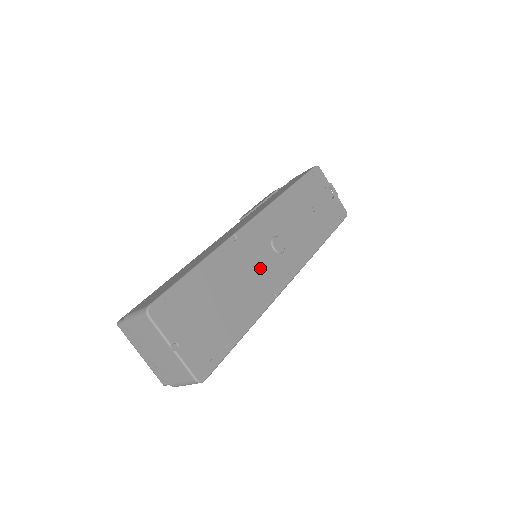
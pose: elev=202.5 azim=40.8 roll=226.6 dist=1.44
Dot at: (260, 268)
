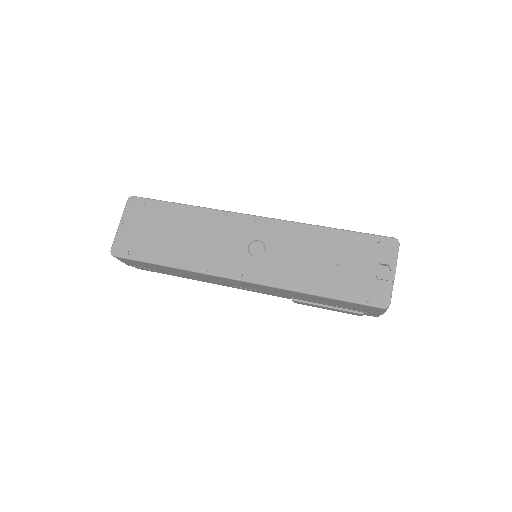
Dot at: (221, 246)
